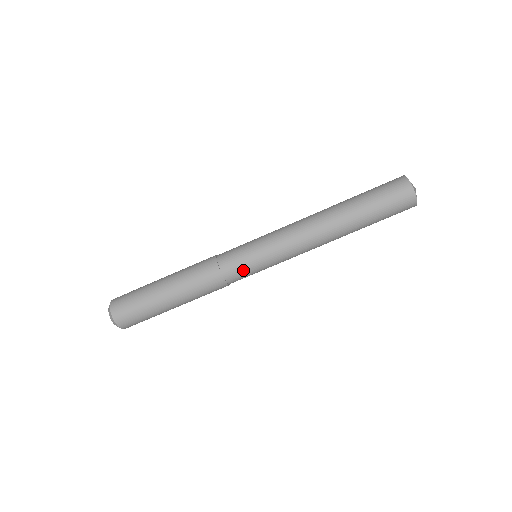
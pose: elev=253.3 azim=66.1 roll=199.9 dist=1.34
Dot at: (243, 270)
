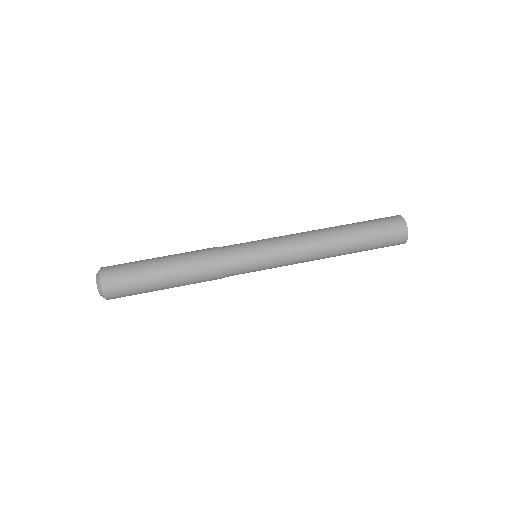
Dot at: (240, 248)
